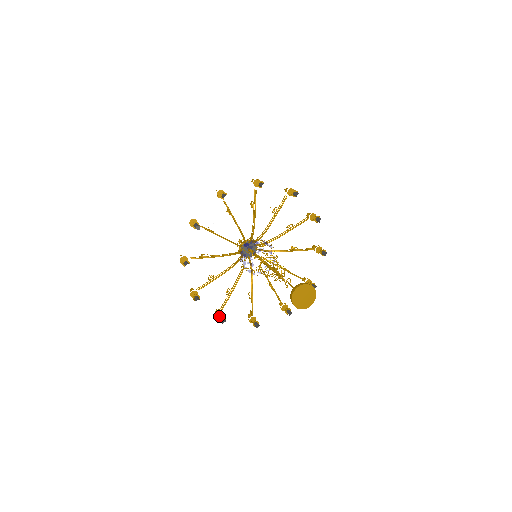
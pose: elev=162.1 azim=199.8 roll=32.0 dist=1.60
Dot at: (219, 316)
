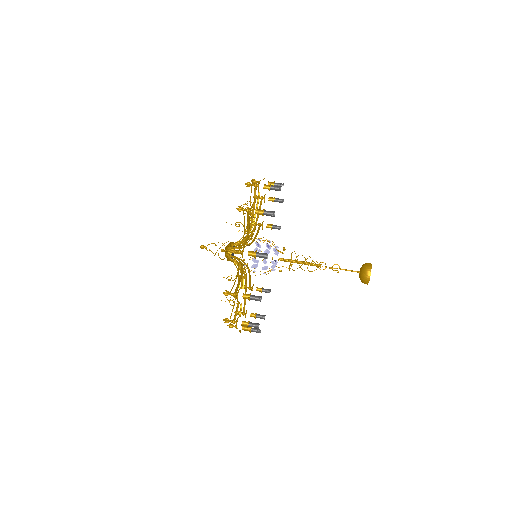
Dot at: occluded
